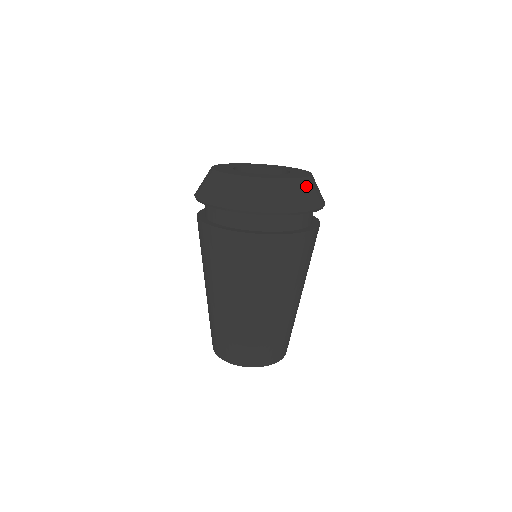
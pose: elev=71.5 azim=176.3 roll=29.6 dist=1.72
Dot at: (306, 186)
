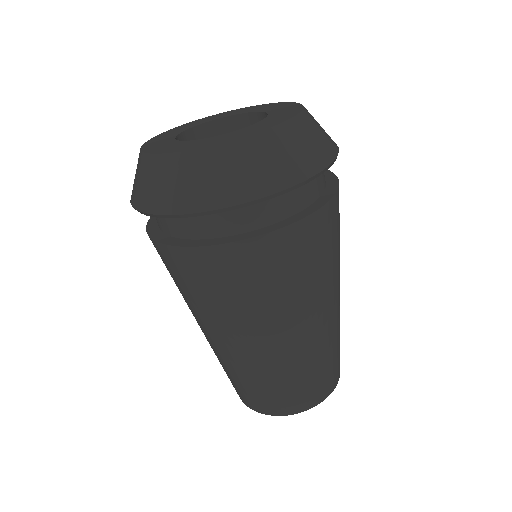
Dot at: occluded
